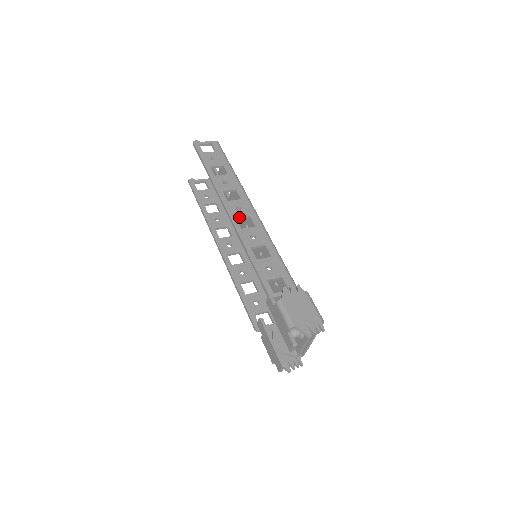
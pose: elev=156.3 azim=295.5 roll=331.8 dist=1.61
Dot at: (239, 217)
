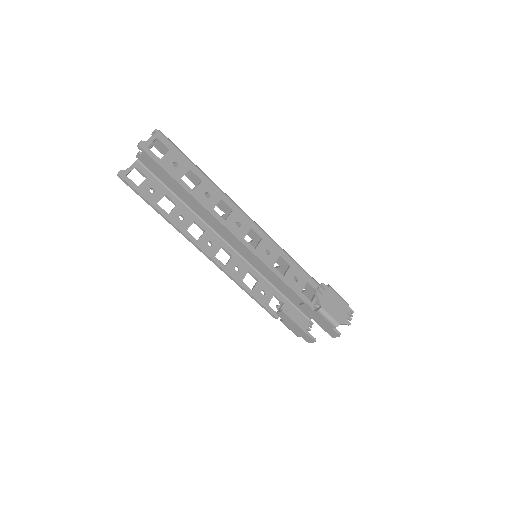
Dot at: (245, 235)
